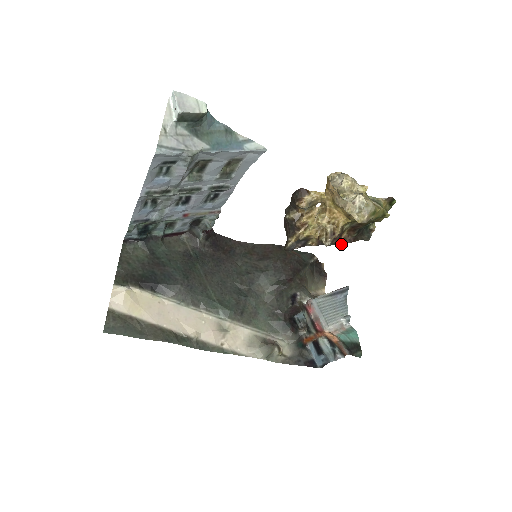
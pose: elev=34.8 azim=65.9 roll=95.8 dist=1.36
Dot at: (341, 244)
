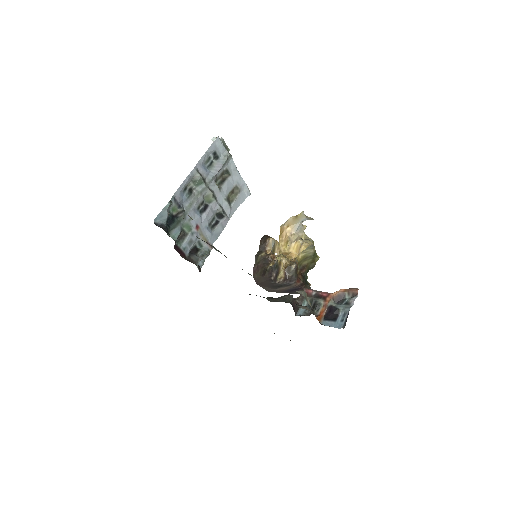
Dot at: (298, 282)
